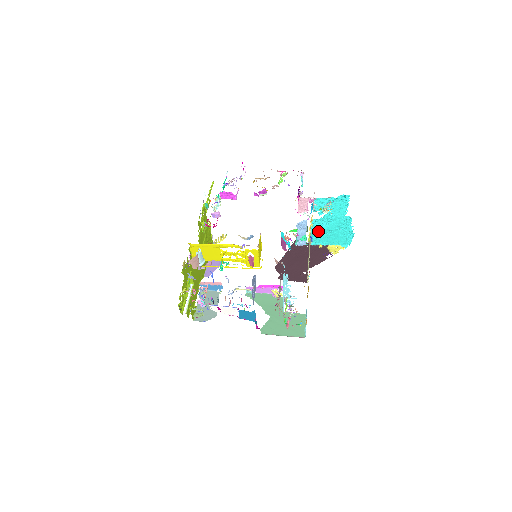
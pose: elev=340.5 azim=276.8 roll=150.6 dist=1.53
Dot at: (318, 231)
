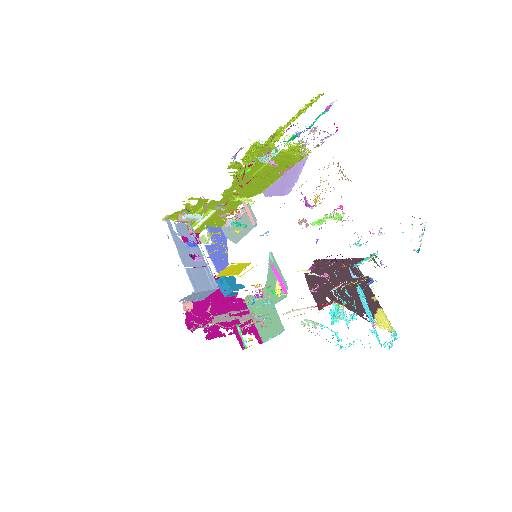
Dot at: occluded
